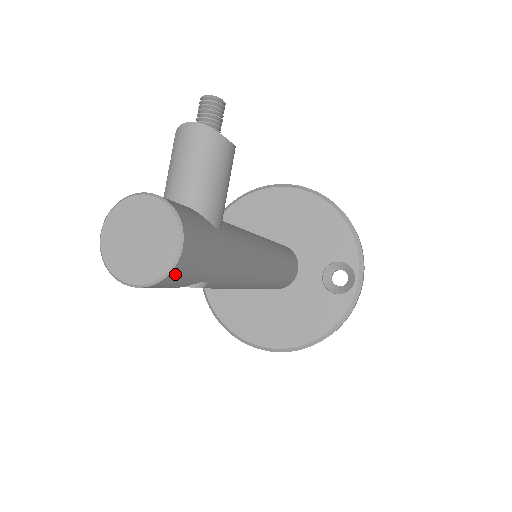
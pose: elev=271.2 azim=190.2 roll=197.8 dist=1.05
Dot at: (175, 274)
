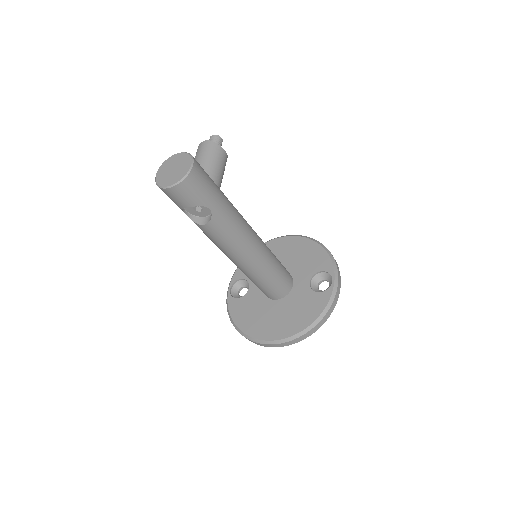
Dot at: (190, 181)
